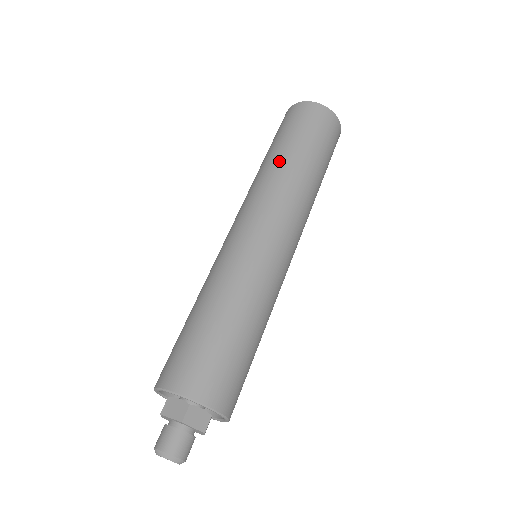
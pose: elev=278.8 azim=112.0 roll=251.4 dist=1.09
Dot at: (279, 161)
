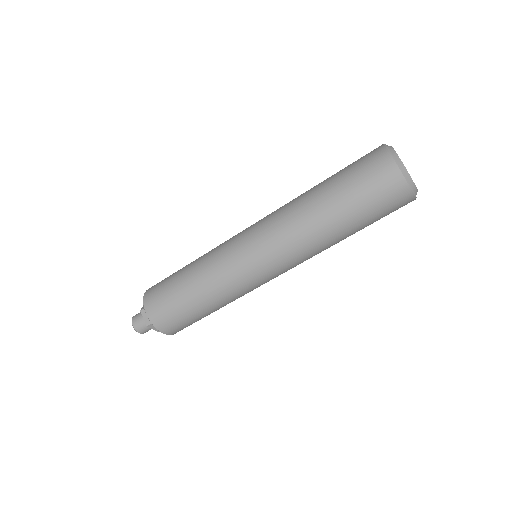
Dot at: (318, 215)
